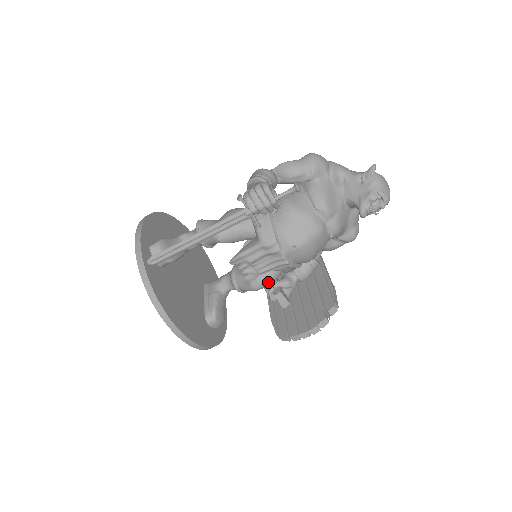
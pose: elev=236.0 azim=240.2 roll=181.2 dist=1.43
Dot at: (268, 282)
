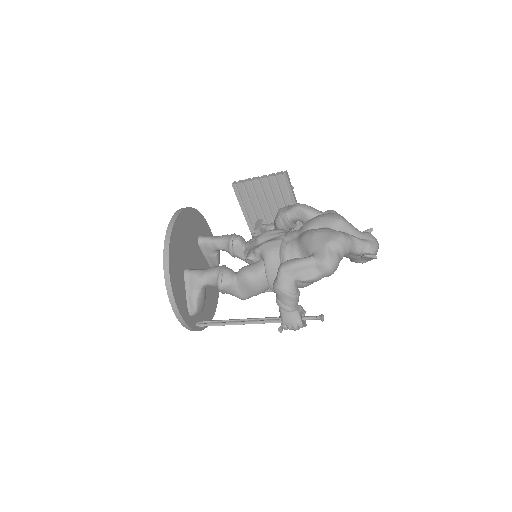
Dot at: occluded
